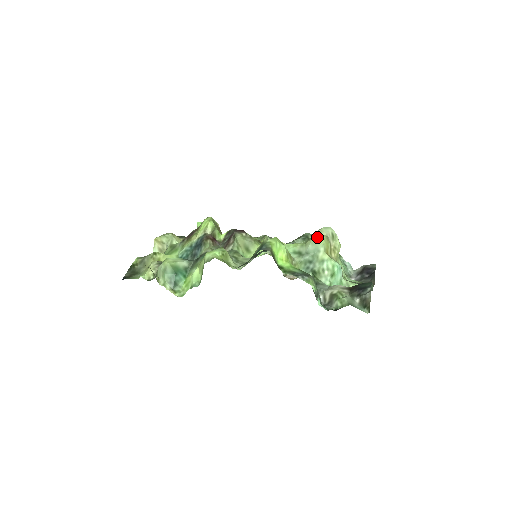
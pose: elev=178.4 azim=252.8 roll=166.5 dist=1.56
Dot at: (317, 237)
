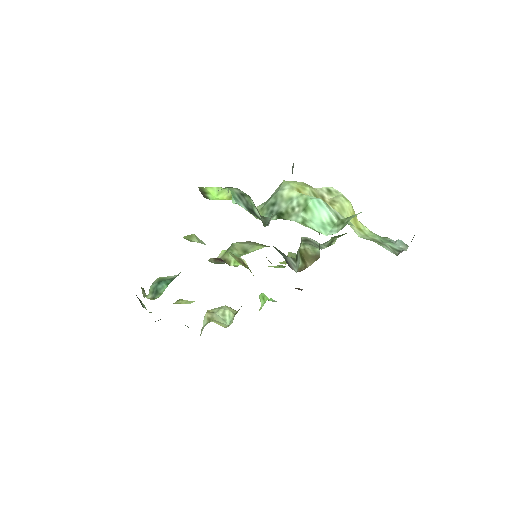
Dot at: (283, 181)
